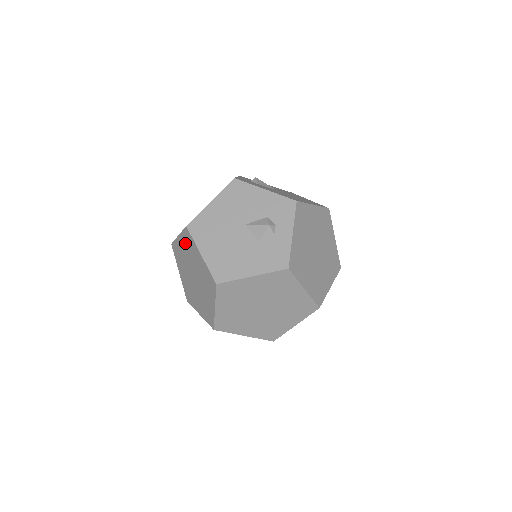
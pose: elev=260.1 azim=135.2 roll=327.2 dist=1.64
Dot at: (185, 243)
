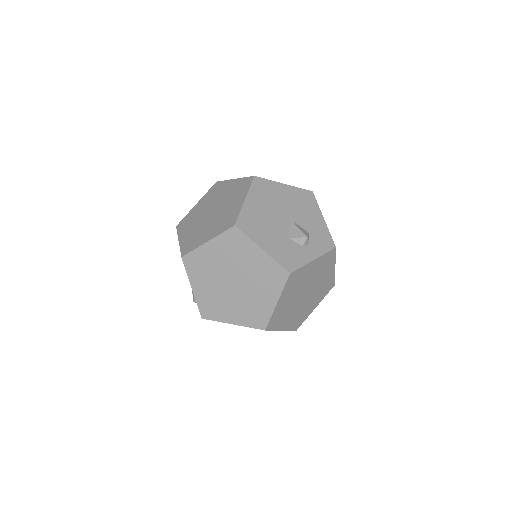
Dot at: (236, 186)
